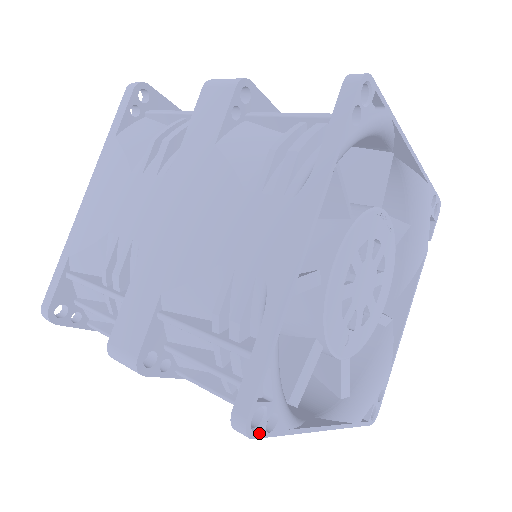
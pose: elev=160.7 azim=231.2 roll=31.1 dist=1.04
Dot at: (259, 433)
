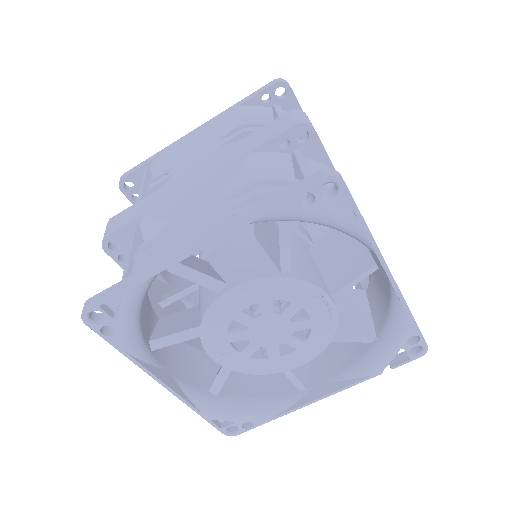
Dot at: (93, 326)
